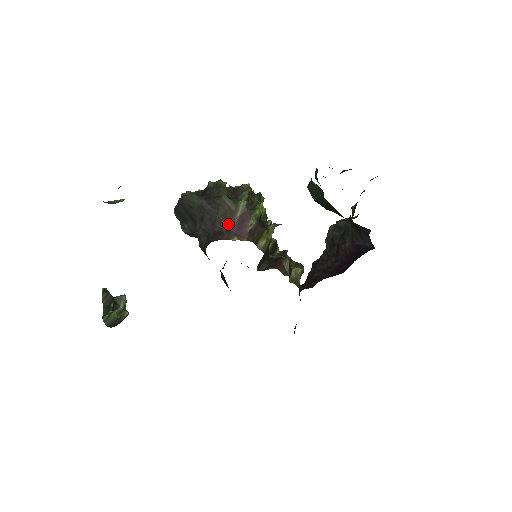
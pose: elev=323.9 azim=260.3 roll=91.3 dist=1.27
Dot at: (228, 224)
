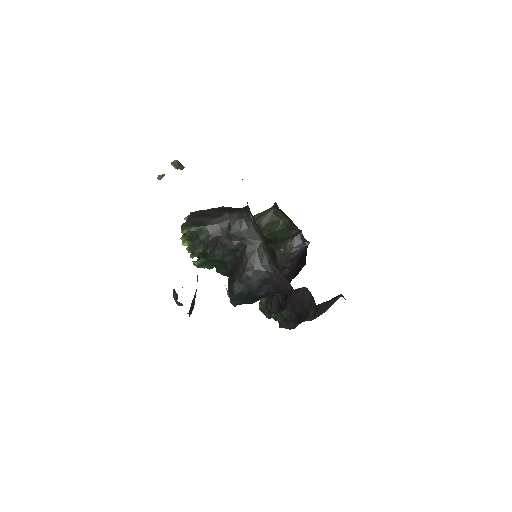
Dot at: occluded
